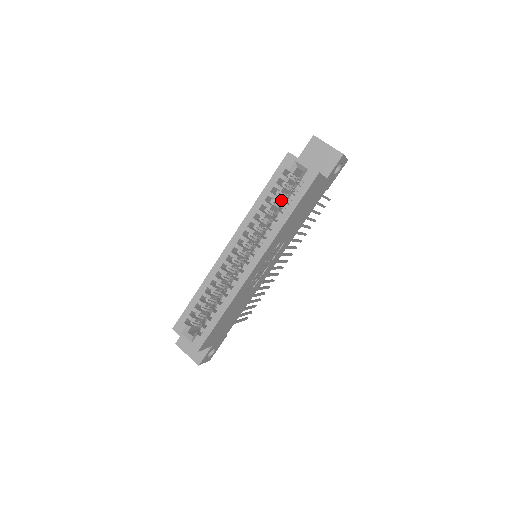
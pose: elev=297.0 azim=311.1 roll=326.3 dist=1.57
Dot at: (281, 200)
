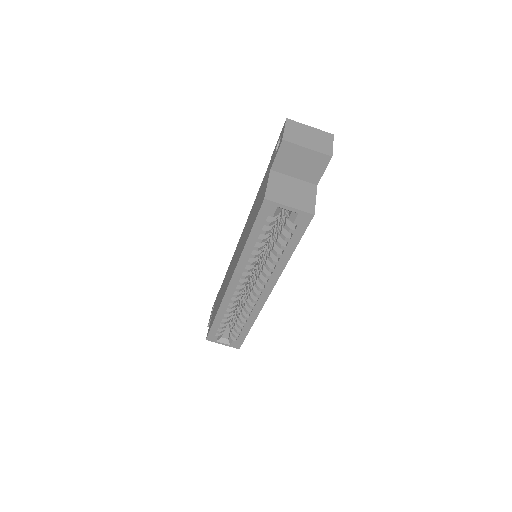
Dot at: occluded
